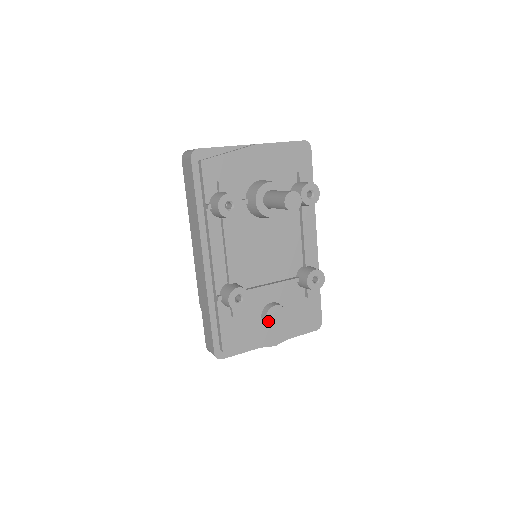
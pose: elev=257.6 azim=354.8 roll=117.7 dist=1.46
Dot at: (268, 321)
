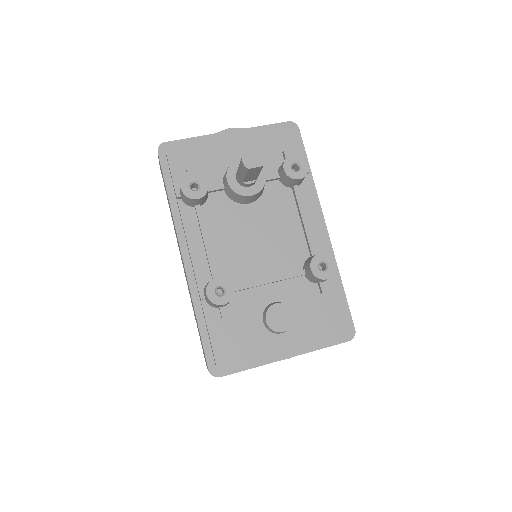
Dot at: (269, 323)
